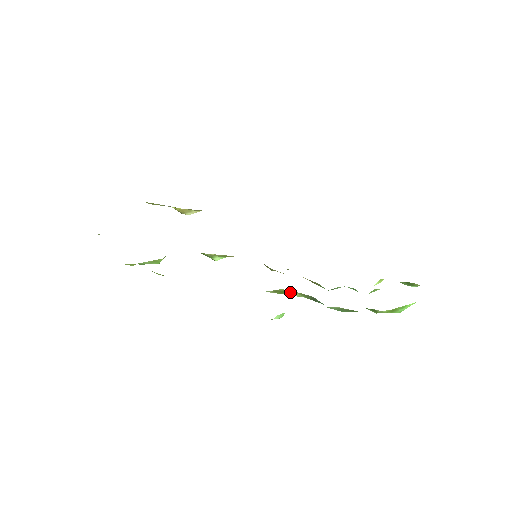
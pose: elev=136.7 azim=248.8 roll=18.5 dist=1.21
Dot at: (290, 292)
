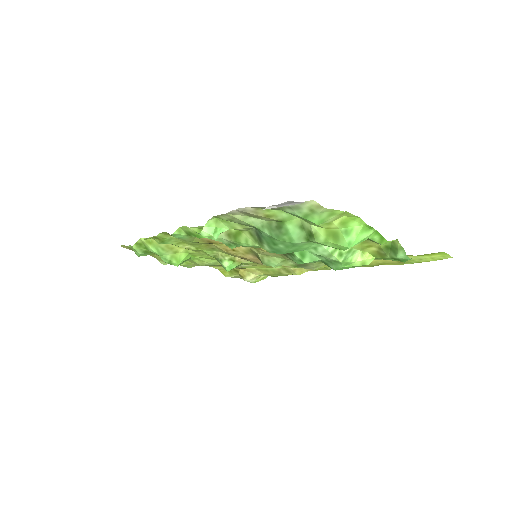
Dot at: (242, 235)
